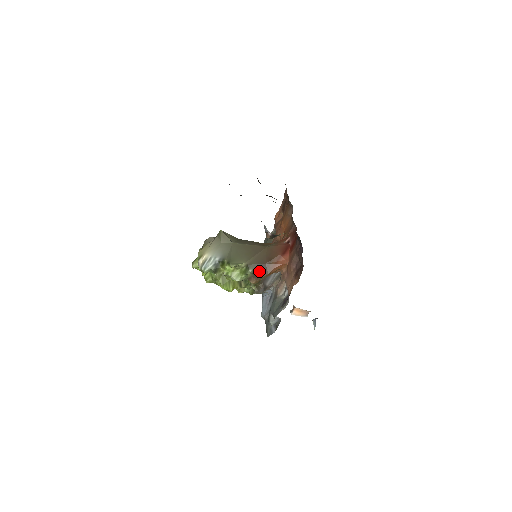
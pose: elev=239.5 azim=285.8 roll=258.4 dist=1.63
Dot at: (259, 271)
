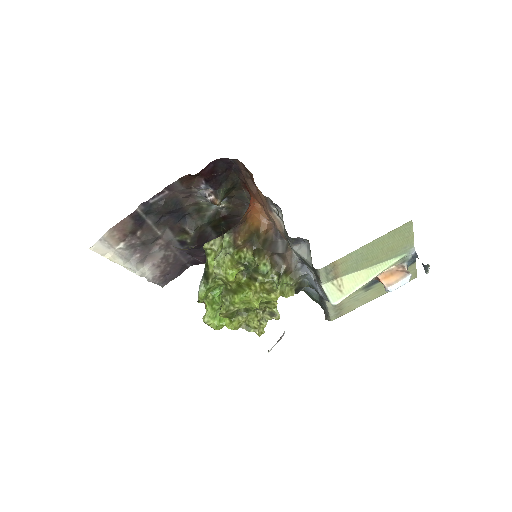
Dot at: (235, 228)
